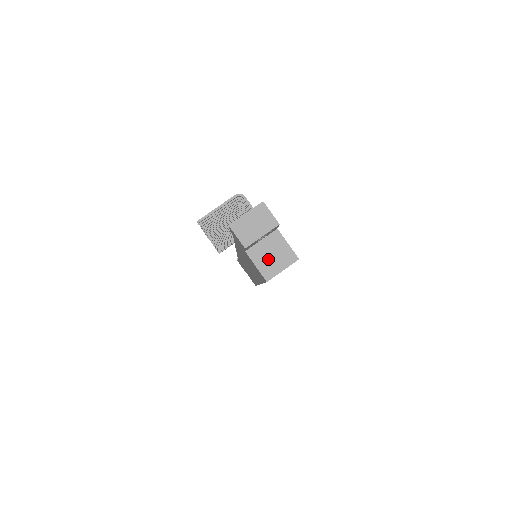
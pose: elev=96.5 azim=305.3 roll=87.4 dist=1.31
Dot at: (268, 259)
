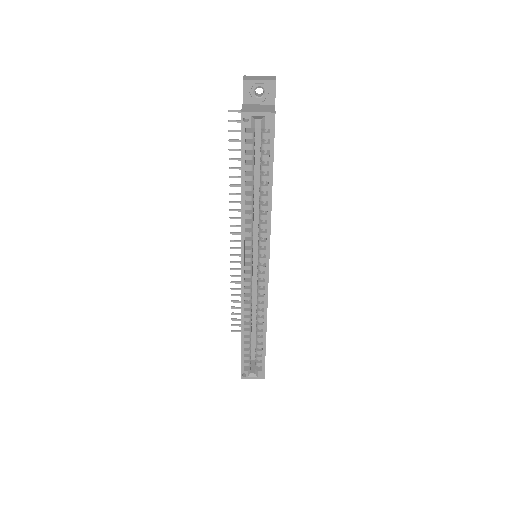
Dot at: (254, 108)
